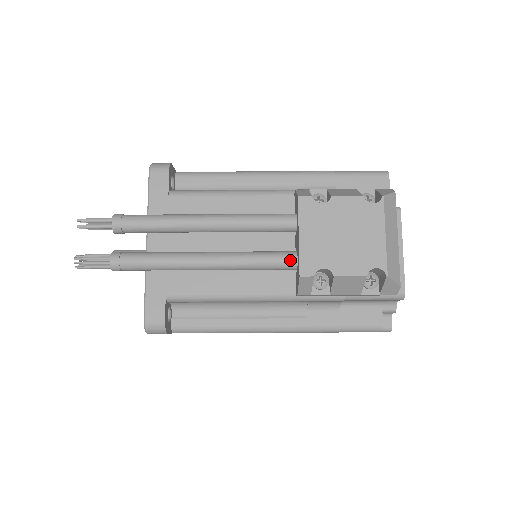
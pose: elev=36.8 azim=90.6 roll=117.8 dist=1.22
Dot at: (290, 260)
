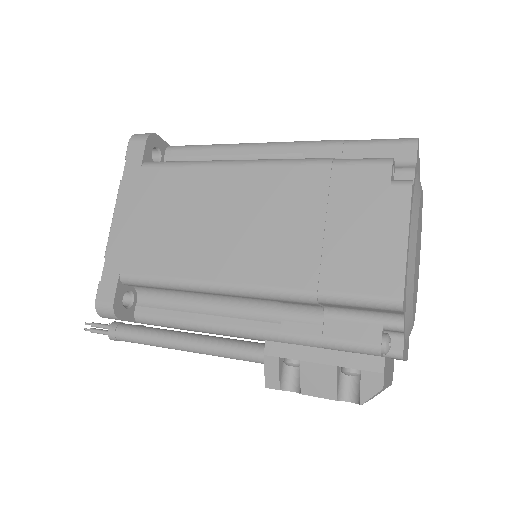
Dot at: occluded
